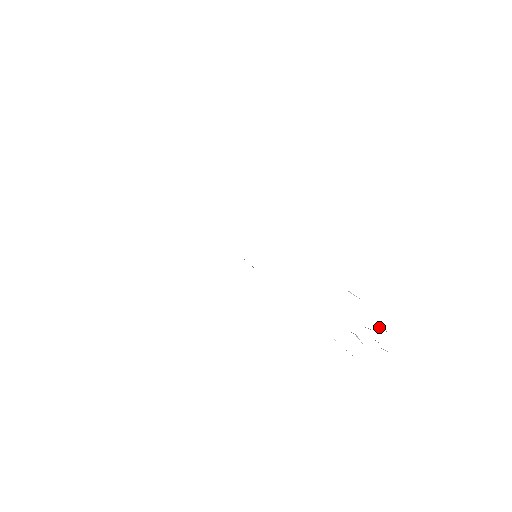
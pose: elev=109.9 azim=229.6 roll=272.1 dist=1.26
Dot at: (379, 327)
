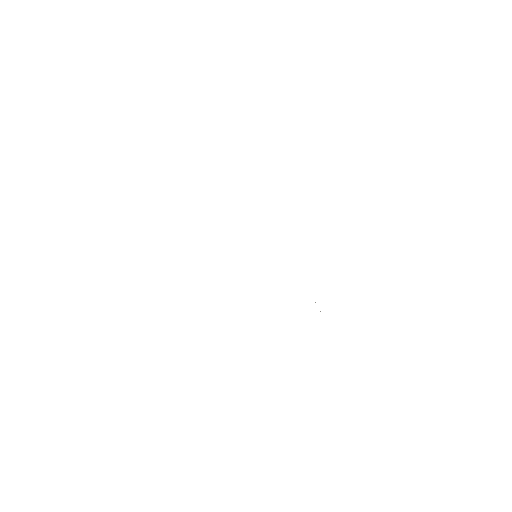
Dot at: occluded
